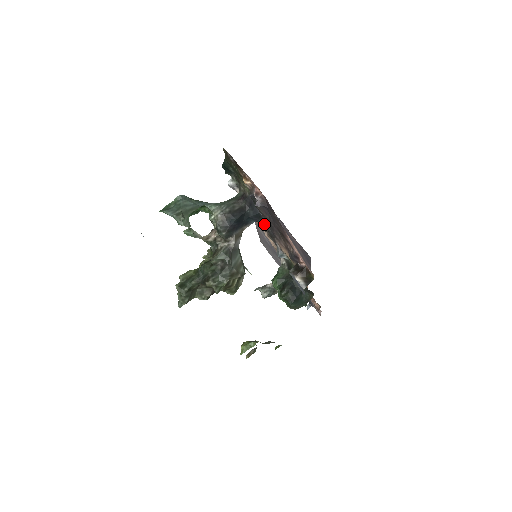
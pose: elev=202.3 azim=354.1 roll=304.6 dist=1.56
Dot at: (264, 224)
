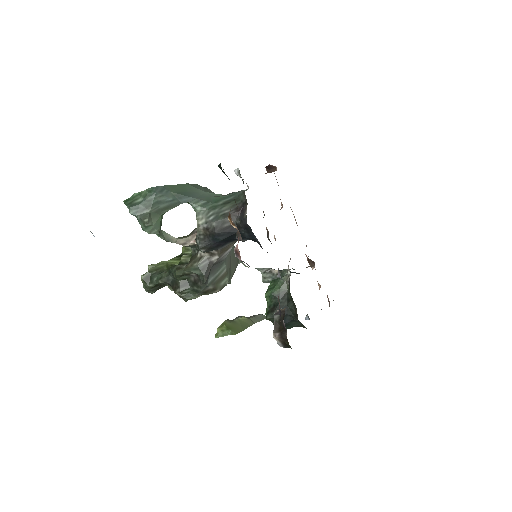
Dot at: occluded
